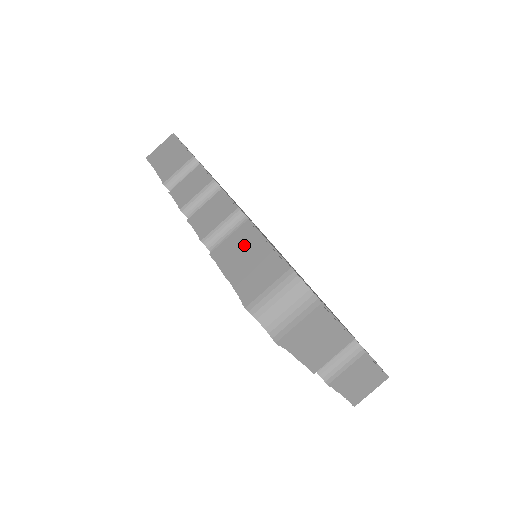
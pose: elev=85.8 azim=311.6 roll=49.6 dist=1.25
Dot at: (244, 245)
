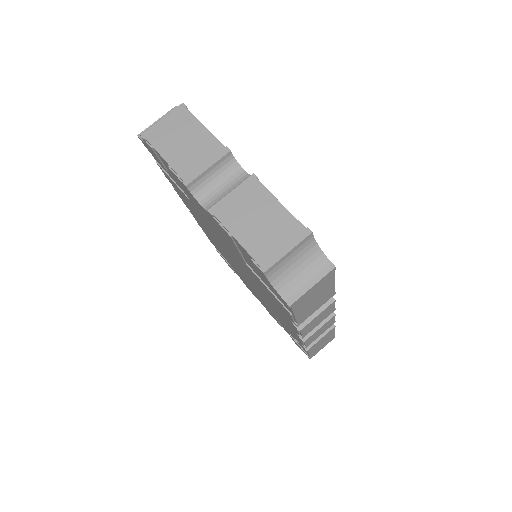
Dot at: occluded
